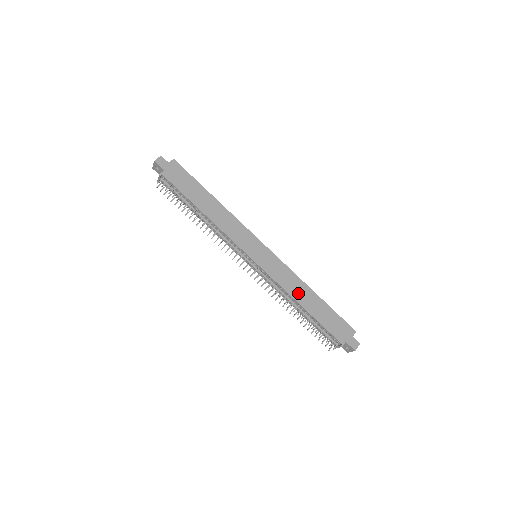
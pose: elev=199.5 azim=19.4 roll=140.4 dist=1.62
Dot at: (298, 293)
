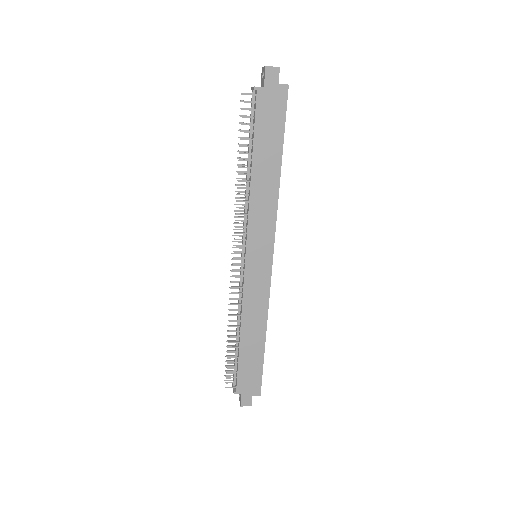
Dot at: (250, 323)
